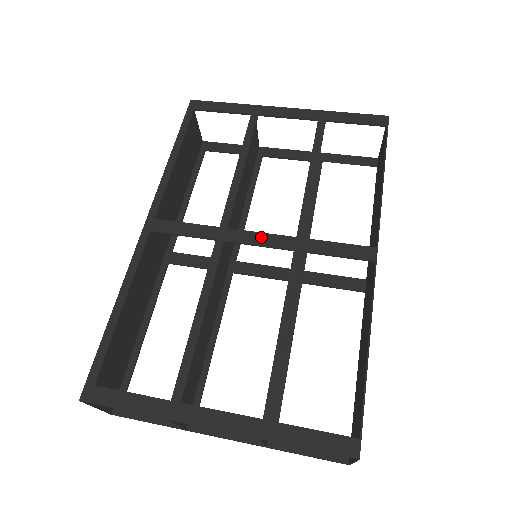
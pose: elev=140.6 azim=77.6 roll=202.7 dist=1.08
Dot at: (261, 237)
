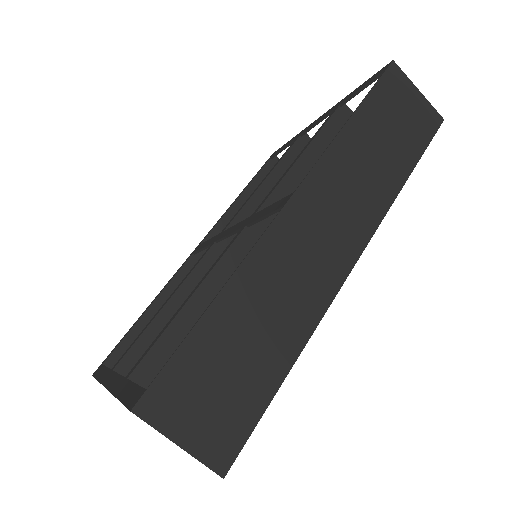
Dot at: (233, 228)
